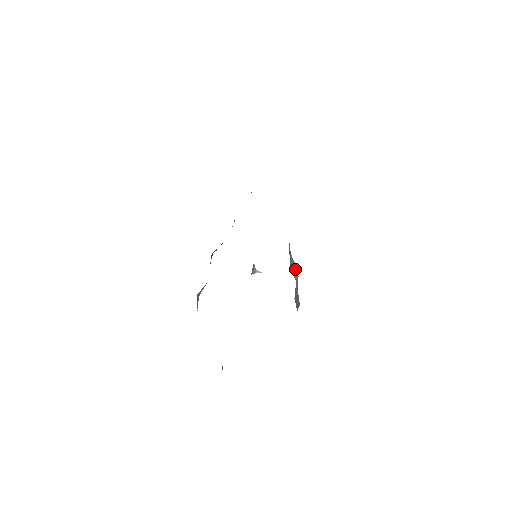
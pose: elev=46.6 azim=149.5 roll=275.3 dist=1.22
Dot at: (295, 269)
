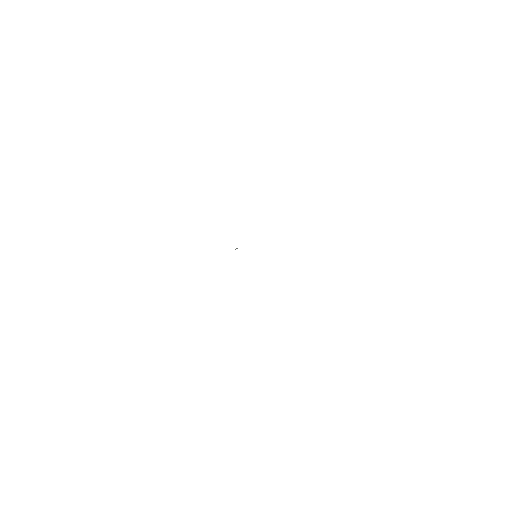
Dot at: occluded
